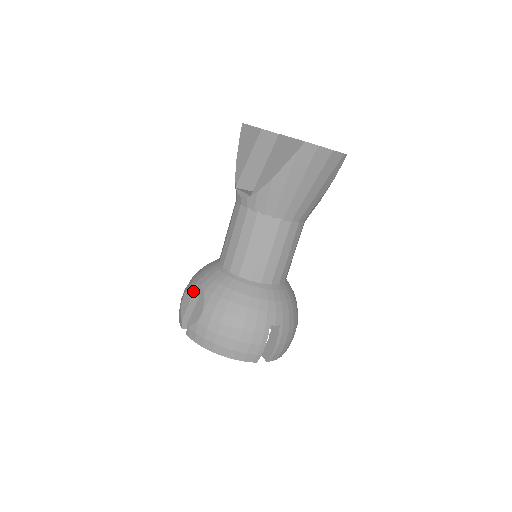
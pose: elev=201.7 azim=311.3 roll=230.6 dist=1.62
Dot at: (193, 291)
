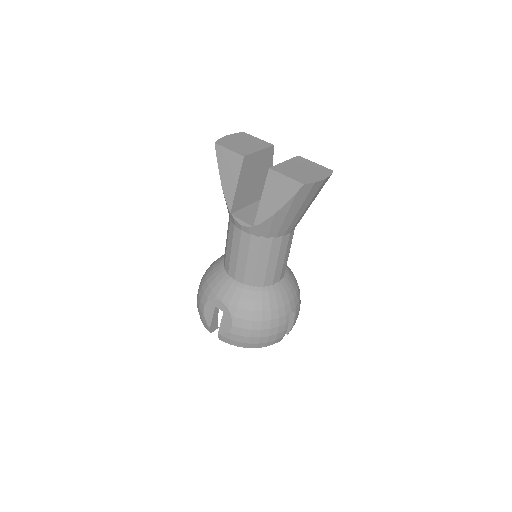
Dot at: (214, 306)
